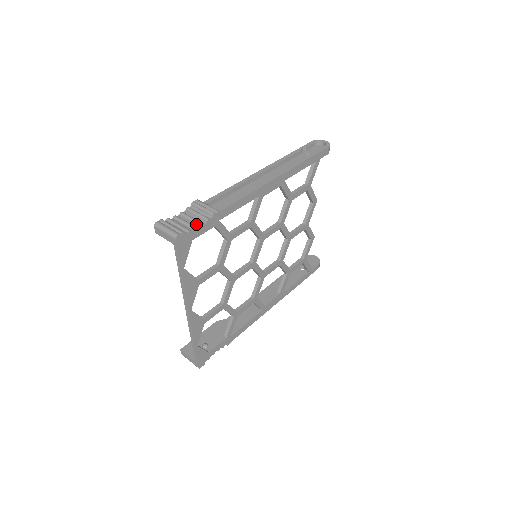
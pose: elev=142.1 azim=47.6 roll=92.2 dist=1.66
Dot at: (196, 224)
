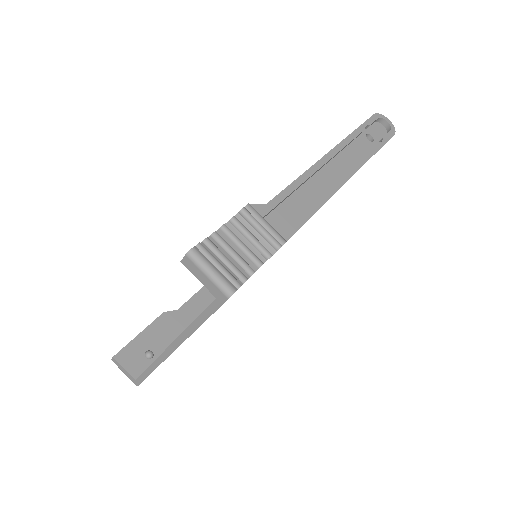
Dot at: (250, 260)
